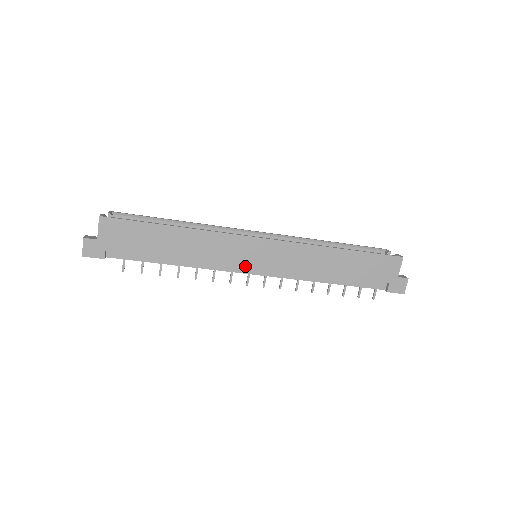
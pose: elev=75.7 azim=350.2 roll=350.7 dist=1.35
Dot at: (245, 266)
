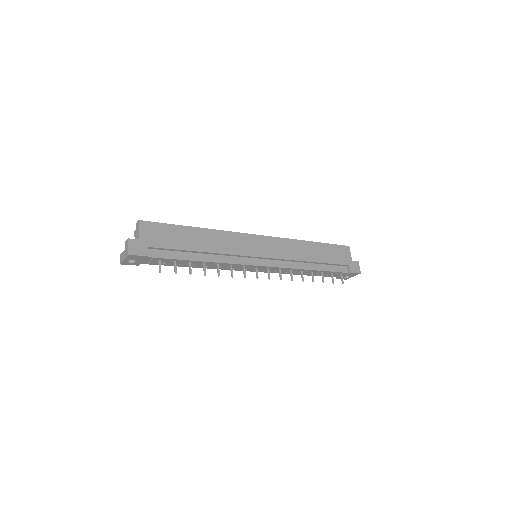
Dot at: (253, 259)
